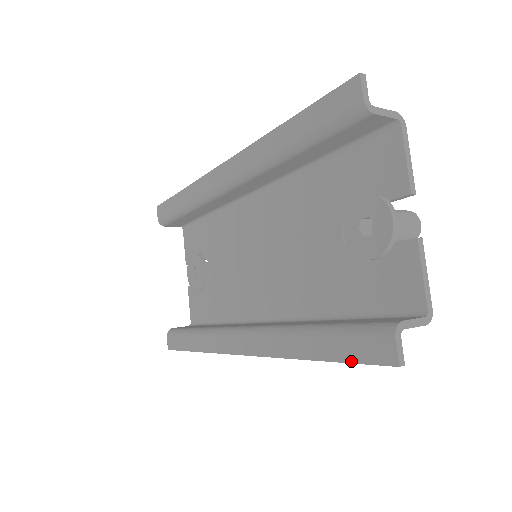
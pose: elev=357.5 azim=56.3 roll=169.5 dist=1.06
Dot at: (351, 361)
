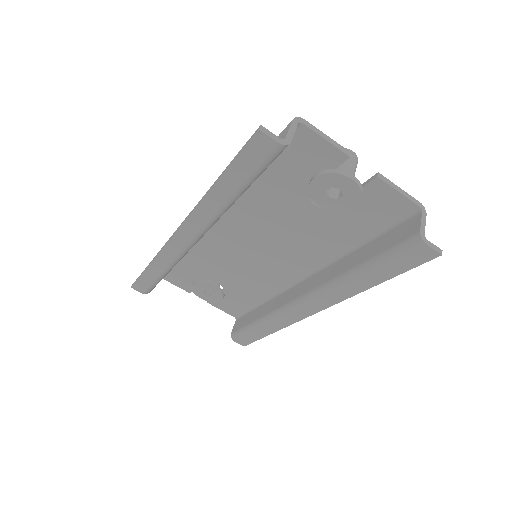
Dot at: (406, 271)
